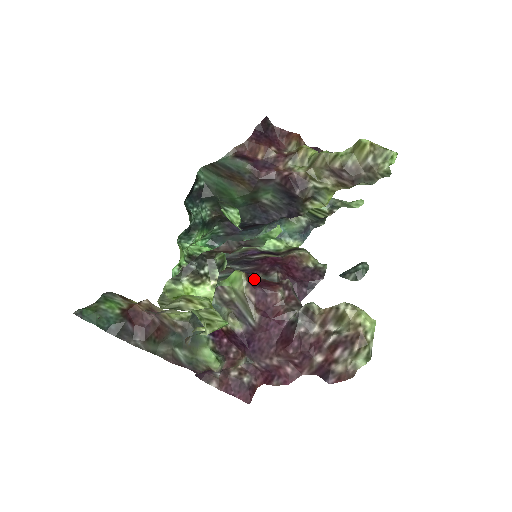
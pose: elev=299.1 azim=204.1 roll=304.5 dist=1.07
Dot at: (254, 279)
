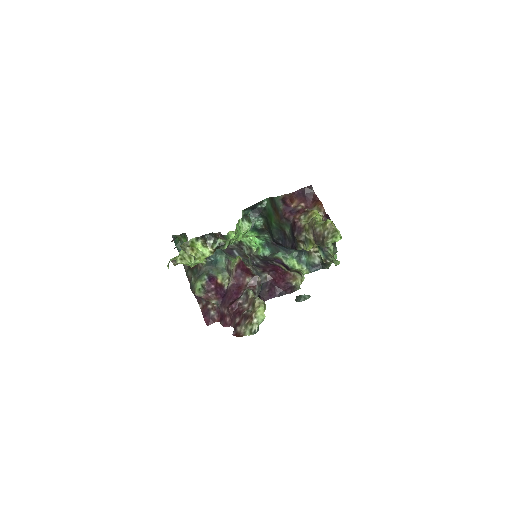
Dot at: (243, 265)
